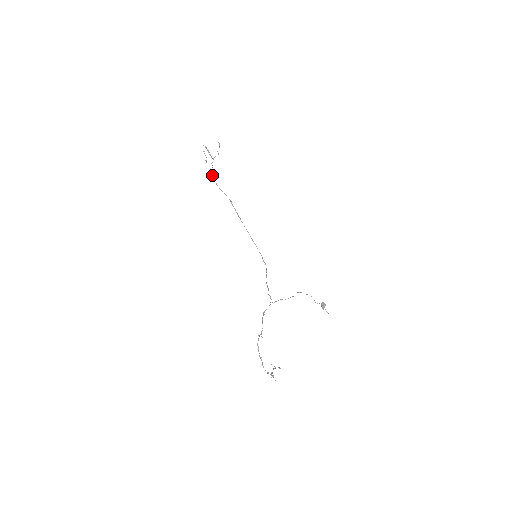
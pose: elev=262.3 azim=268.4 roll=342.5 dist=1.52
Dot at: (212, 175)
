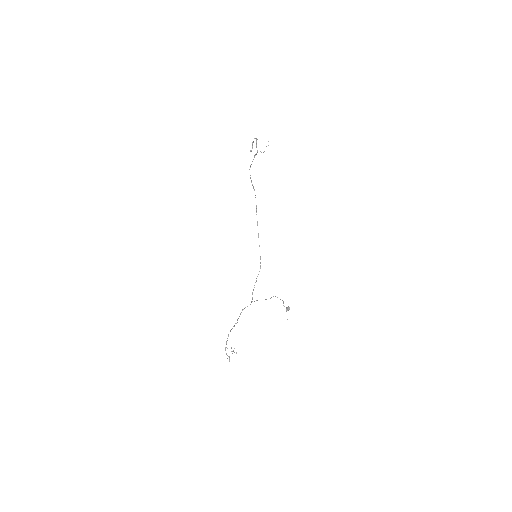
Dot at: (250, 166)
